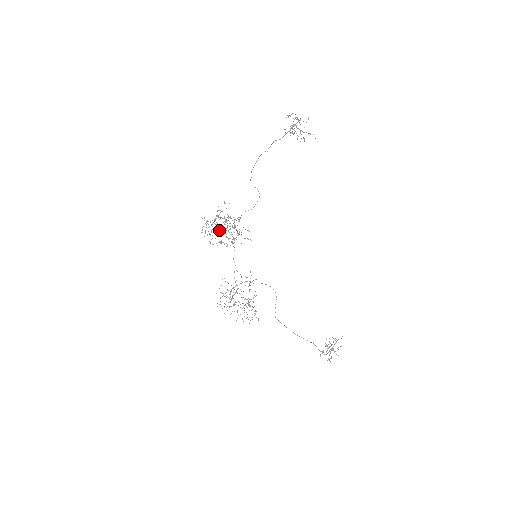
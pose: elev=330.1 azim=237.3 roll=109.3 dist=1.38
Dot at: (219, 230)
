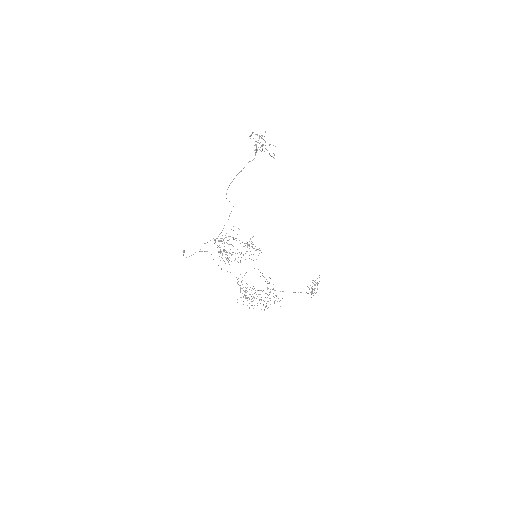
Dot at: occluded
